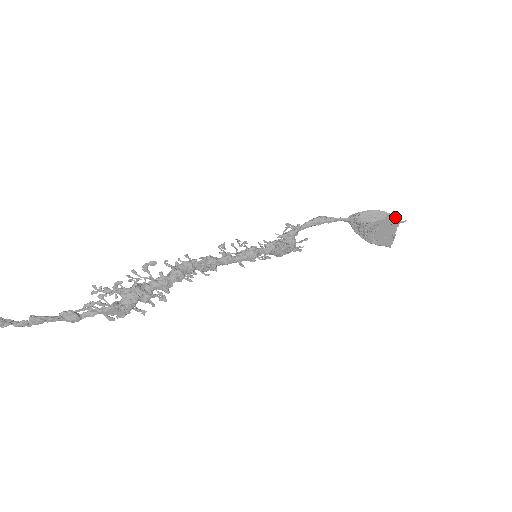
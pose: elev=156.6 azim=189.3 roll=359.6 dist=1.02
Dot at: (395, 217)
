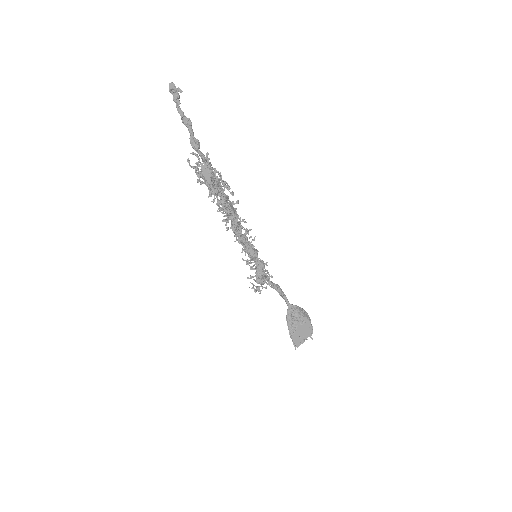
Dot at: (312, 328)
